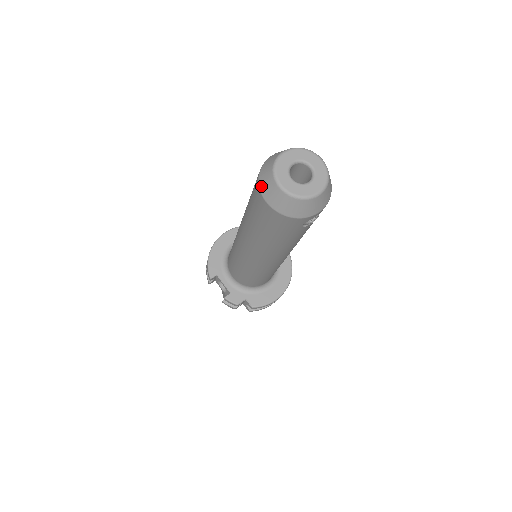
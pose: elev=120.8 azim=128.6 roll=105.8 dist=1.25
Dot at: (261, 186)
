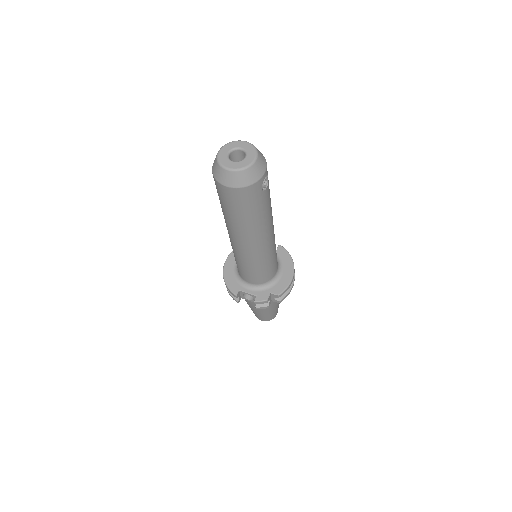
Dot at: (219, 180)
